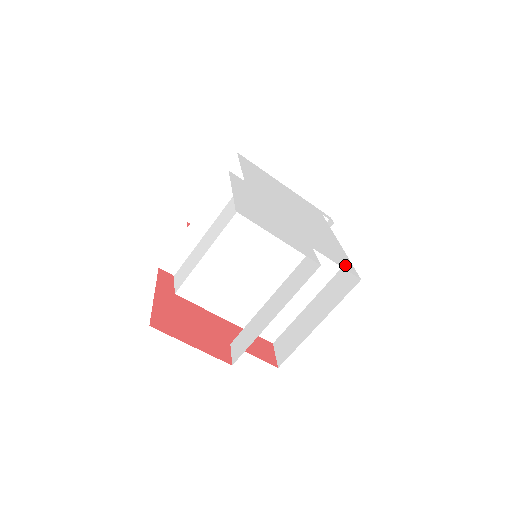
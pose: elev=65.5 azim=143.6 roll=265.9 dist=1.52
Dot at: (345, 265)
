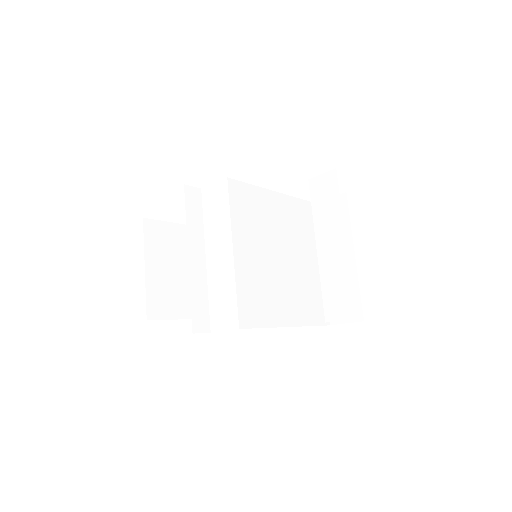
Dot at: occluded
